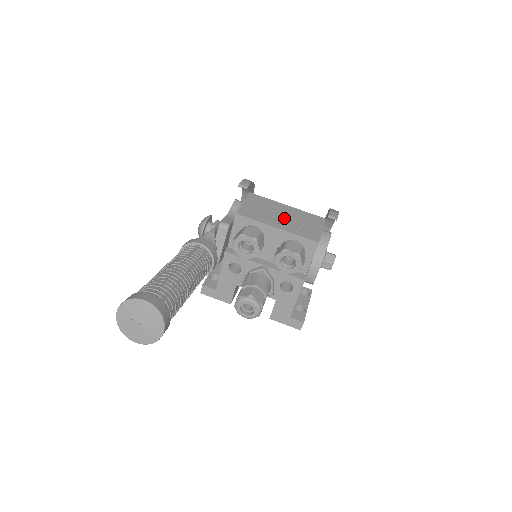
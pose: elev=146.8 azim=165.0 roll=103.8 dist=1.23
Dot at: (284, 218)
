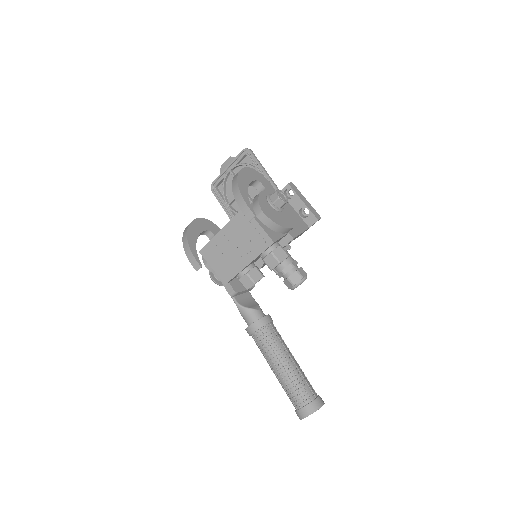
Dot at: (238, 249)
